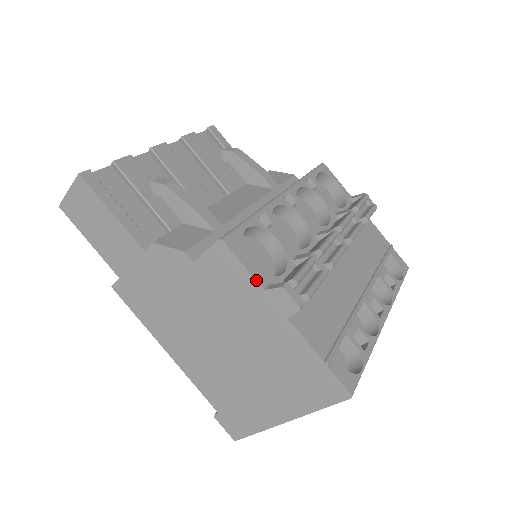
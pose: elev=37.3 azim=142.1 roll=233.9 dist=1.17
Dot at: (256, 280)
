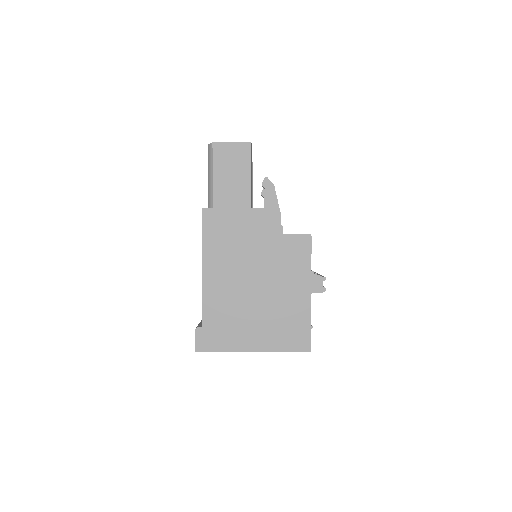
Dot at: occluded
